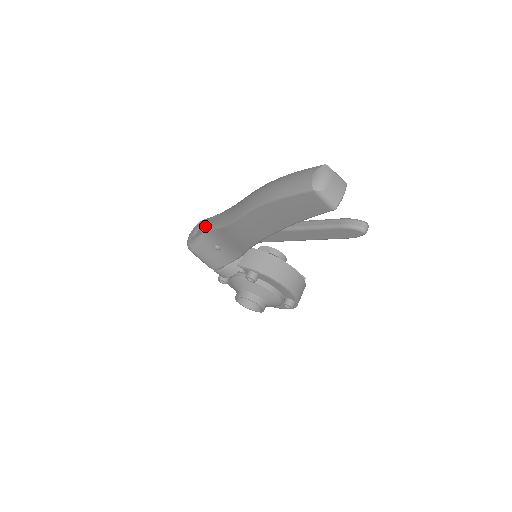
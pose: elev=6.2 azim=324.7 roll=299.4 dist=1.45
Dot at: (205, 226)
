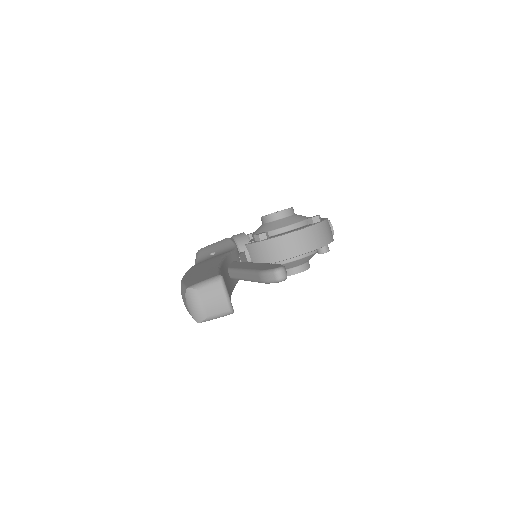
Dot at: occluded
